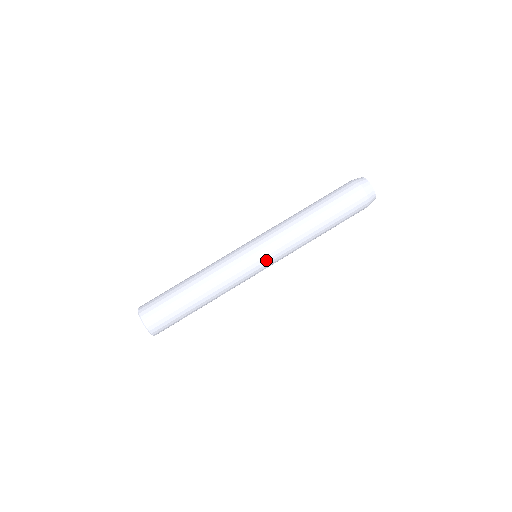
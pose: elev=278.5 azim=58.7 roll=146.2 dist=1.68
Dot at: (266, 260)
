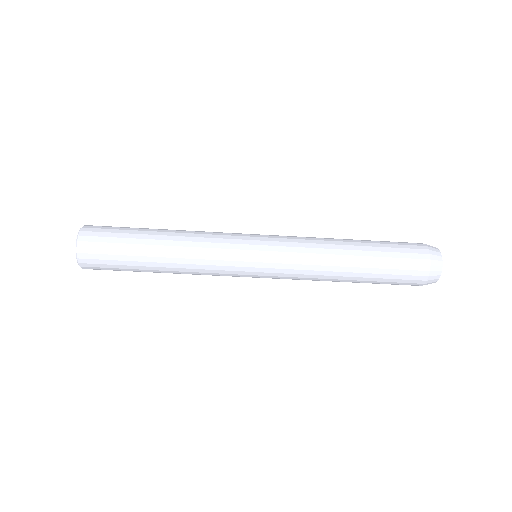
Dot at: occluded
